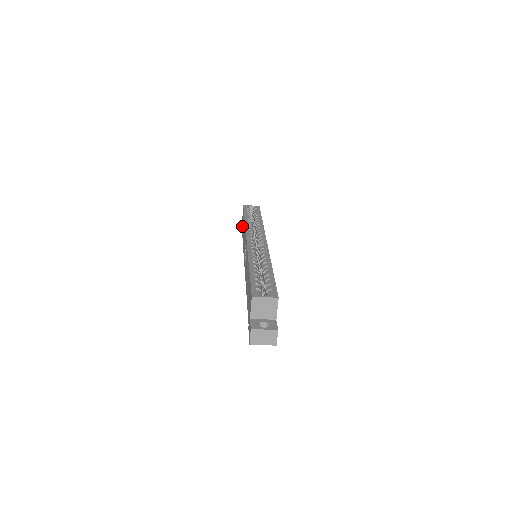
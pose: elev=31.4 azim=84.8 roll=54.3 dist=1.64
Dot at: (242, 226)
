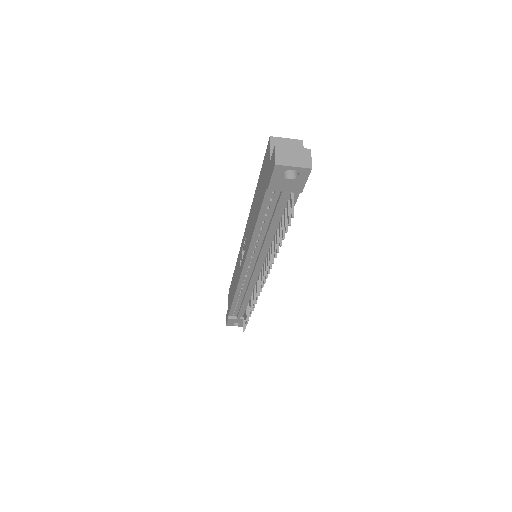
Dot at: (229, 305)
